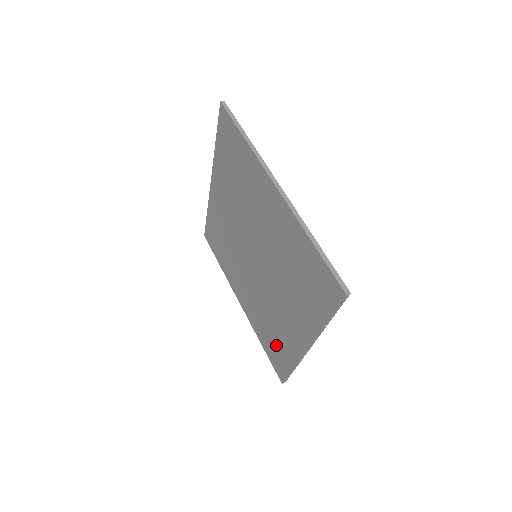
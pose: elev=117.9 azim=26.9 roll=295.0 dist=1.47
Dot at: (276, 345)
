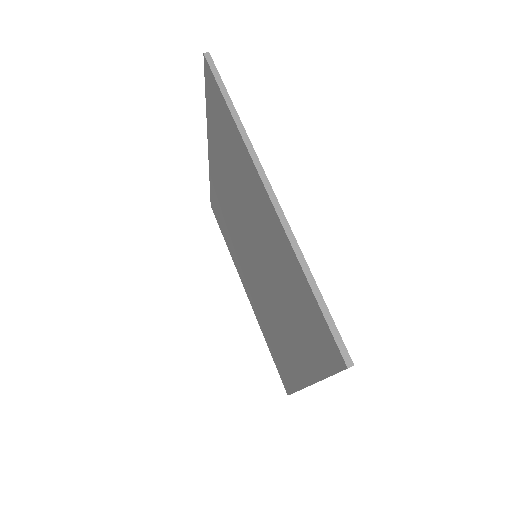
Dot at: (280, 358)
